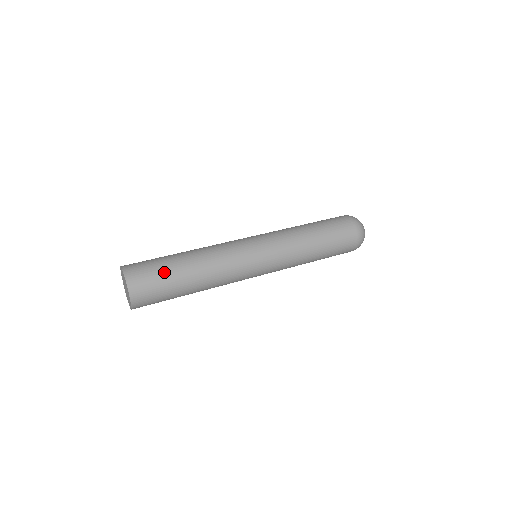
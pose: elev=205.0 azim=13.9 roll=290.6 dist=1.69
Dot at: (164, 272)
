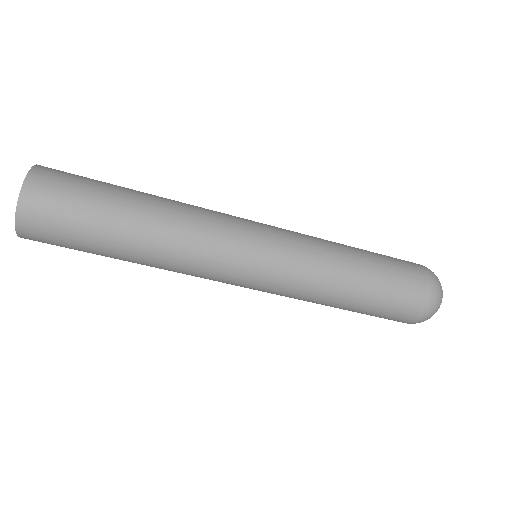
Dot at: (84, 236)
